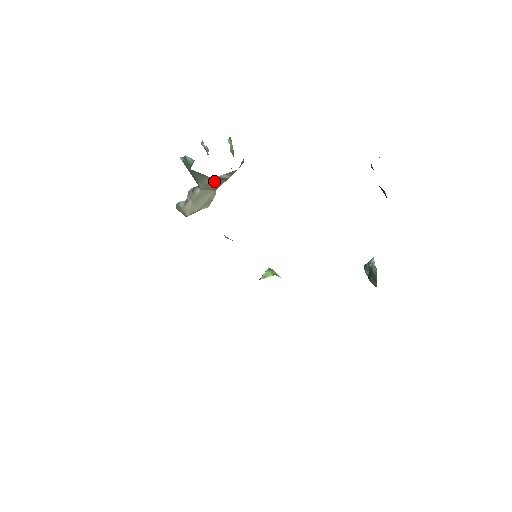
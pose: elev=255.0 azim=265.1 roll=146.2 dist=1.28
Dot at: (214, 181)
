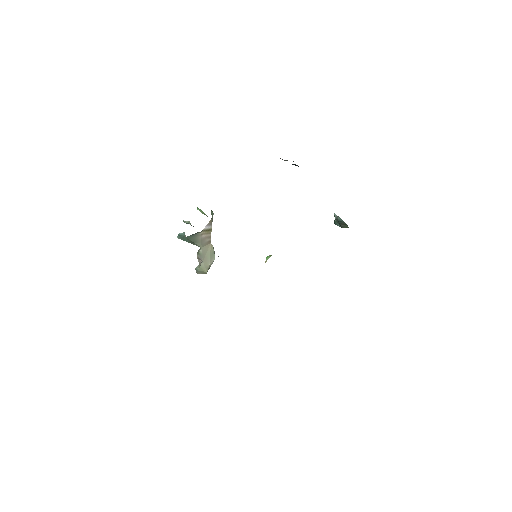
Dot at: (204, 235)
